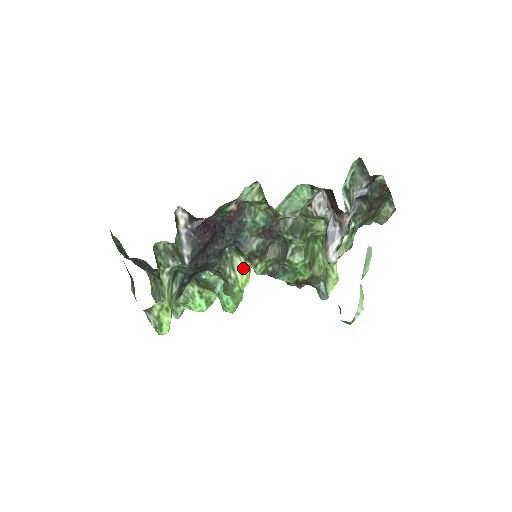
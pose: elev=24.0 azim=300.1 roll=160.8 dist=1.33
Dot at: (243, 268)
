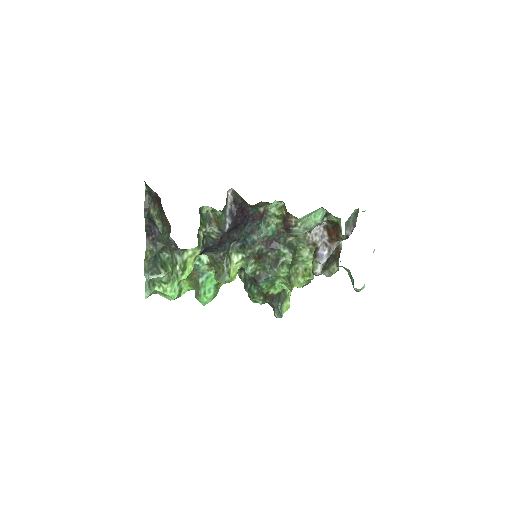
Dot at: (236, 265)
